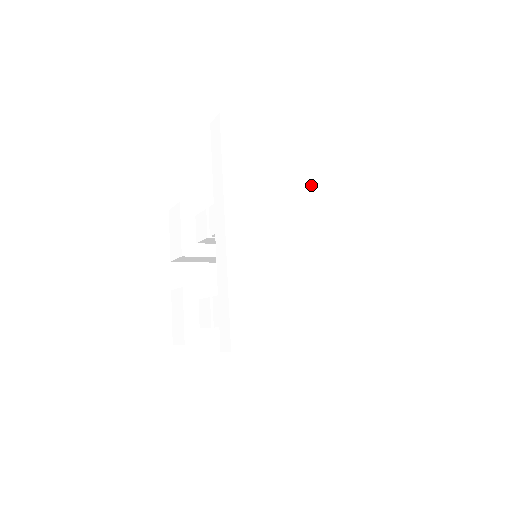
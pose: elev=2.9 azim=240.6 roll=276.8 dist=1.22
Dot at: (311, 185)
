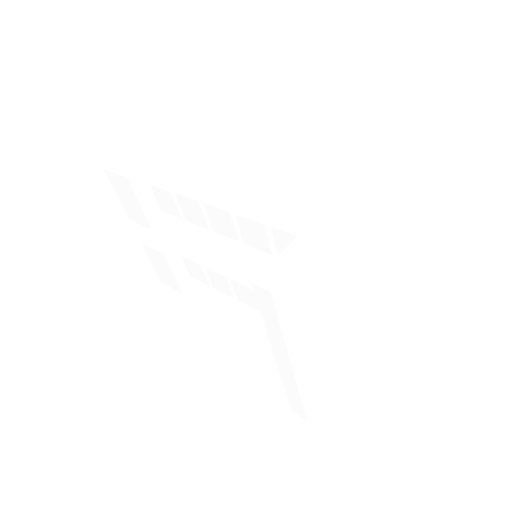
Dot at: (341, 267)
